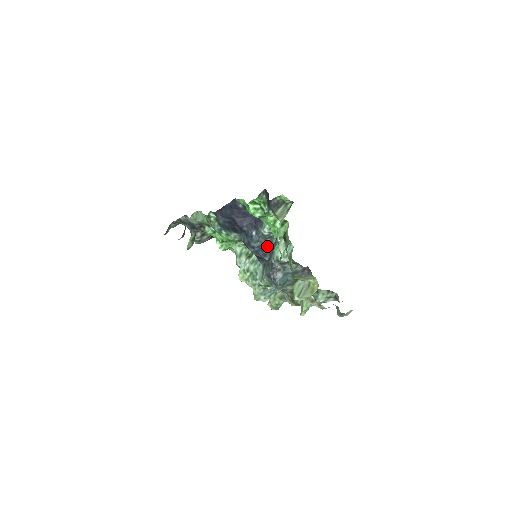
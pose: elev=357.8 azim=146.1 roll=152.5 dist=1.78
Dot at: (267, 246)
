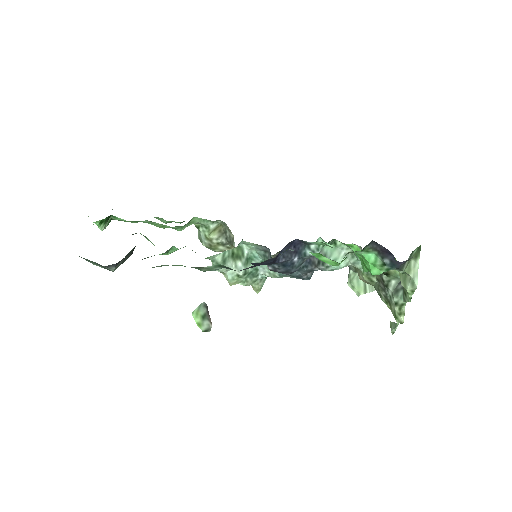
Dot at: occluded
